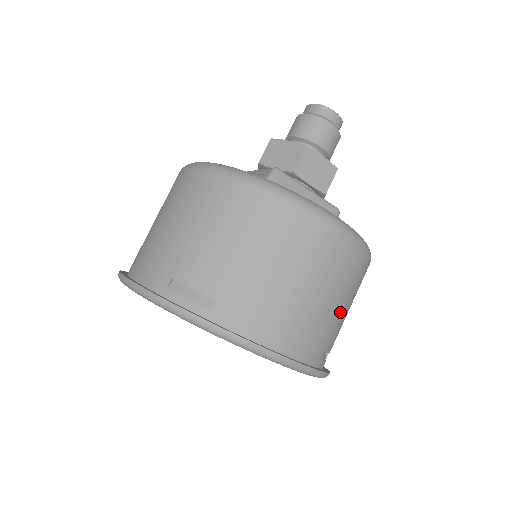
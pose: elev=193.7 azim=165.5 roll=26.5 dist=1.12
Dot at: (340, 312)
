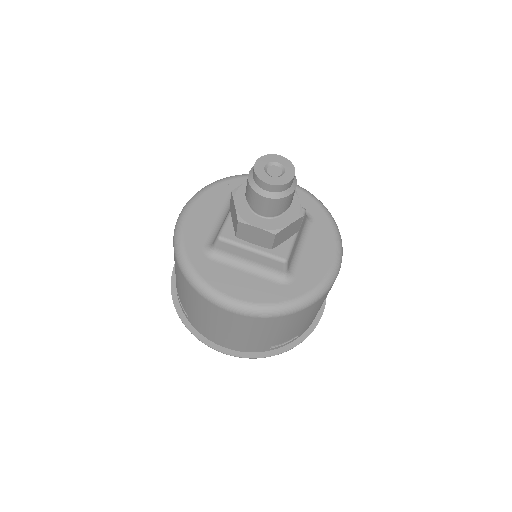
Dot at: (272, 336)
